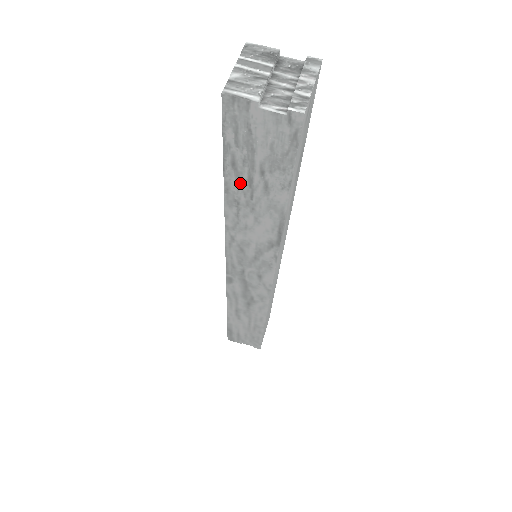
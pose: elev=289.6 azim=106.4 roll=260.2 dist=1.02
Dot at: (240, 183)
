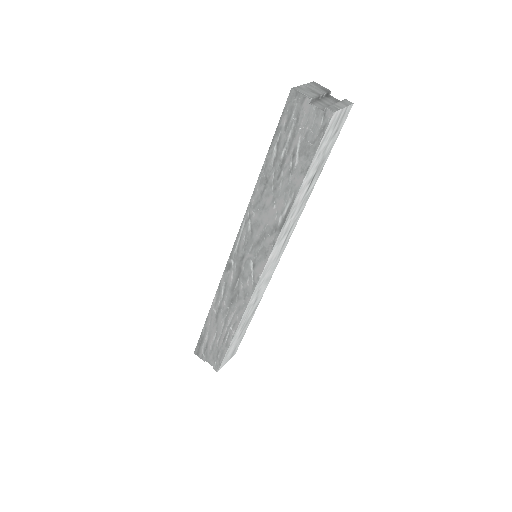
Dot at: (275, 163)
